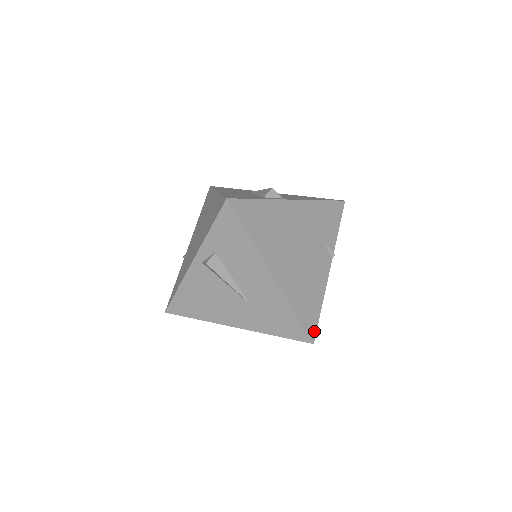
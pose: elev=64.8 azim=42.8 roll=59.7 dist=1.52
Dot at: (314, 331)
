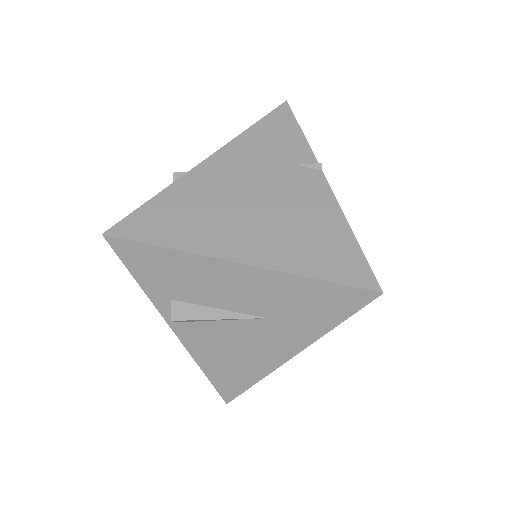
Dot at: (369, 276)
